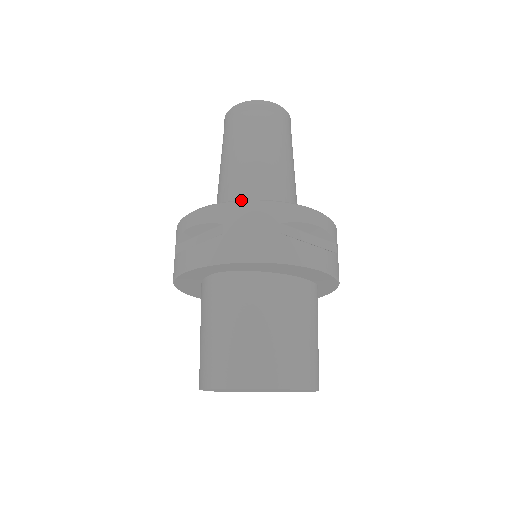
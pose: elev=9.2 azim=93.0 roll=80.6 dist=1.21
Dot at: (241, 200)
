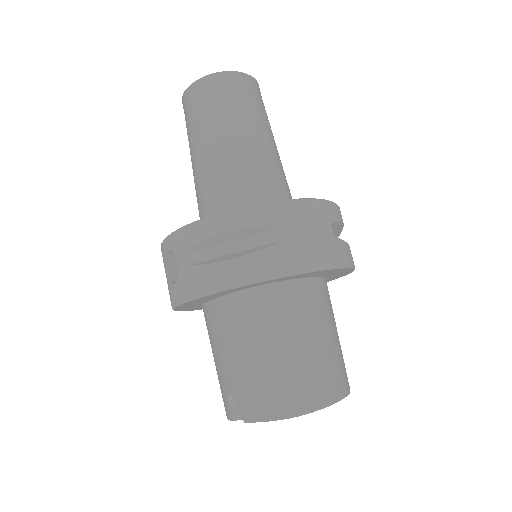
Dot at: (292, 199)
